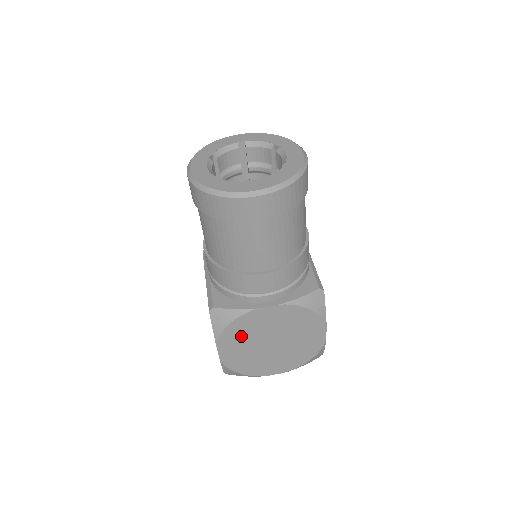
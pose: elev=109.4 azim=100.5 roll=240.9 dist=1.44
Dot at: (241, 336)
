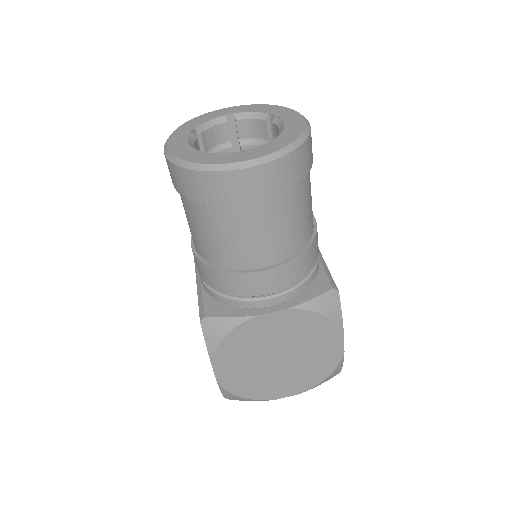
Dot at: (241, 351)
